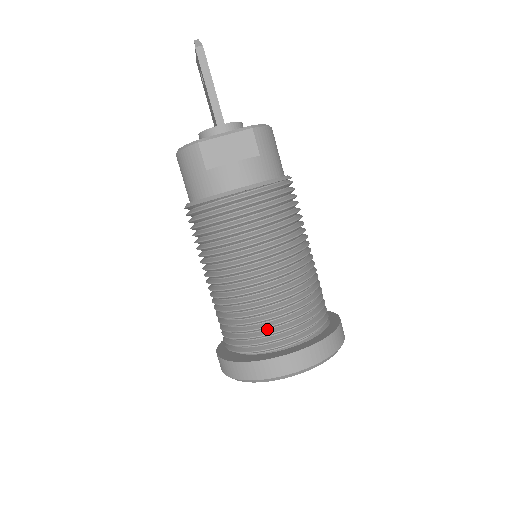
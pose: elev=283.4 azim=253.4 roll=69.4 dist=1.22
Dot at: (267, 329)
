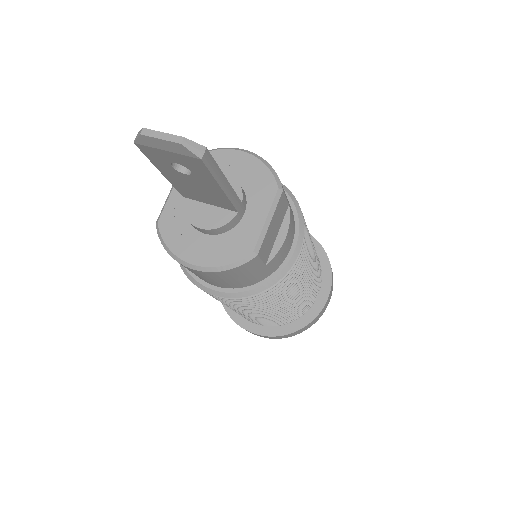
Dot at: occluded
